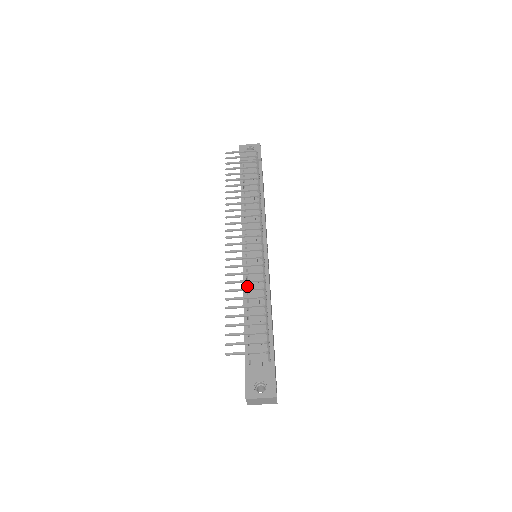
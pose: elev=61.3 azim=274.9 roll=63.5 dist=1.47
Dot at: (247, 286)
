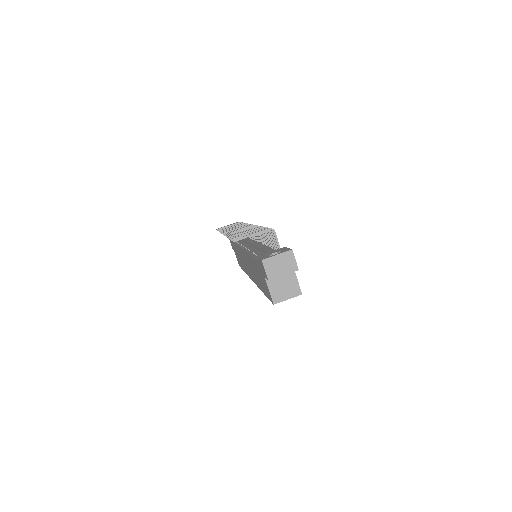
Dot at: occluded
